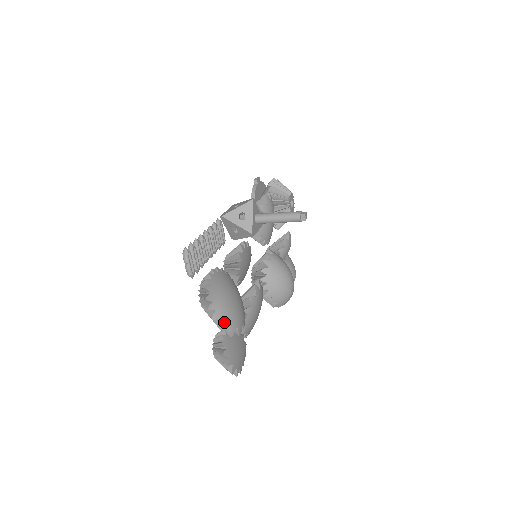
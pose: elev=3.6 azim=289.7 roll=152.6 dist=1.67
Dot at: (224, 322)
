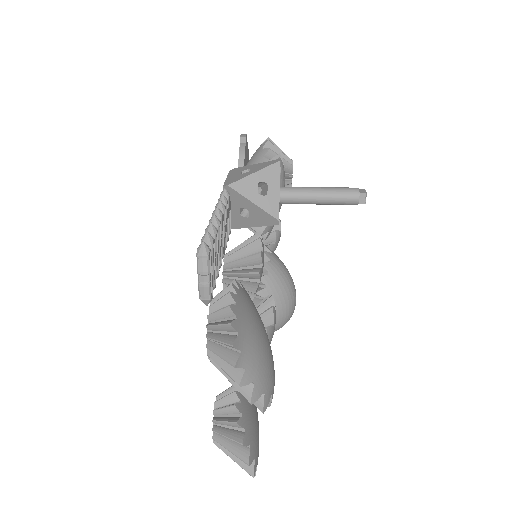
Dot at: (257, 388)
